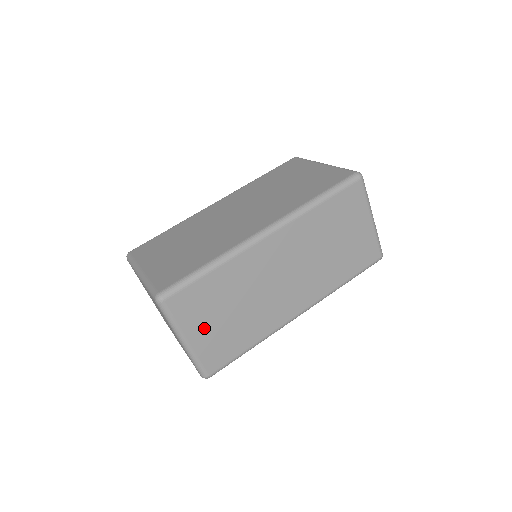
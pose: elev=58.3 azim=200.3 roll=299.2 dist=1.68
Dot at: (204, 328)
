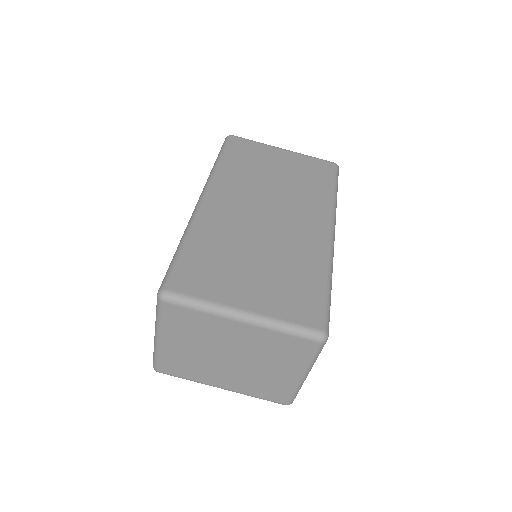
Dot at: occluded
